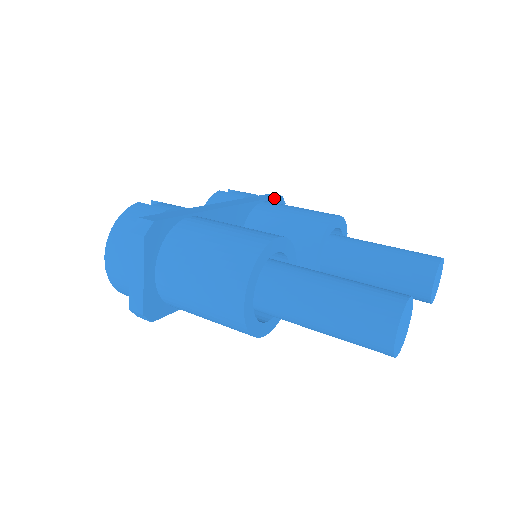
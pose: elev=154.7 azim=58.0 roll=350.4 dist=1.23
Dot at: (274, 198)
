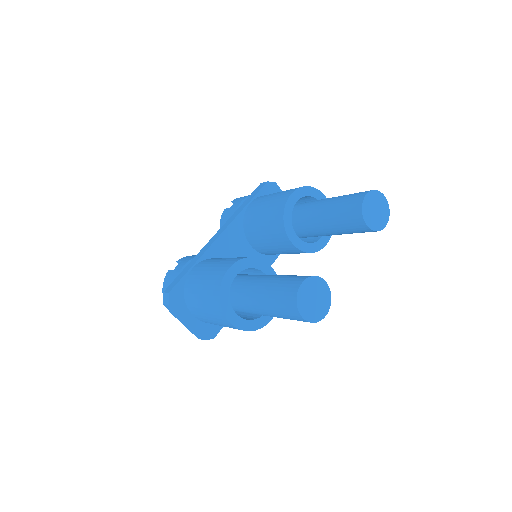
Dot at: (260, 191)
